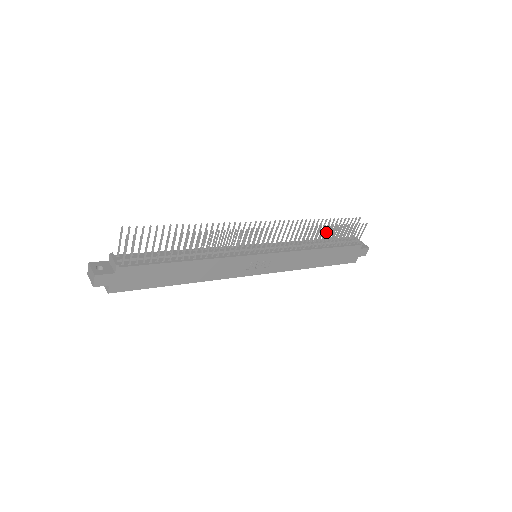
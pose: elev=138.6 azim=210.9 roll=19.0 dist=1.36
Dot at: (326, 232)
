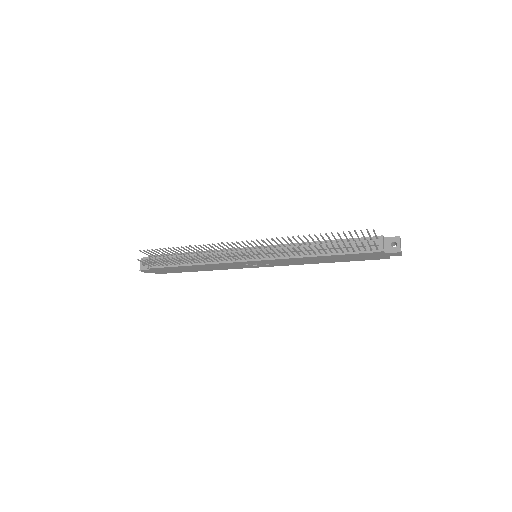
Dot at: (316, 248)
